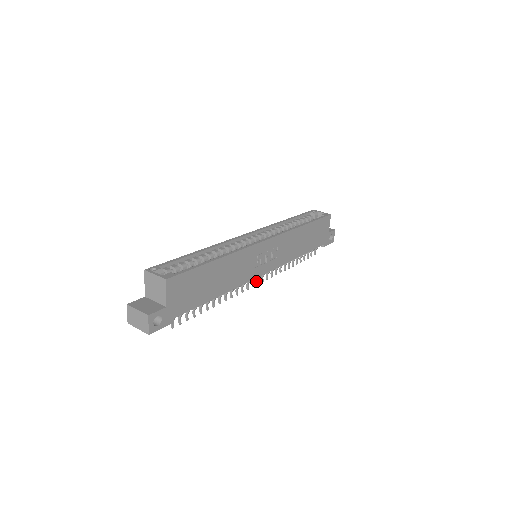
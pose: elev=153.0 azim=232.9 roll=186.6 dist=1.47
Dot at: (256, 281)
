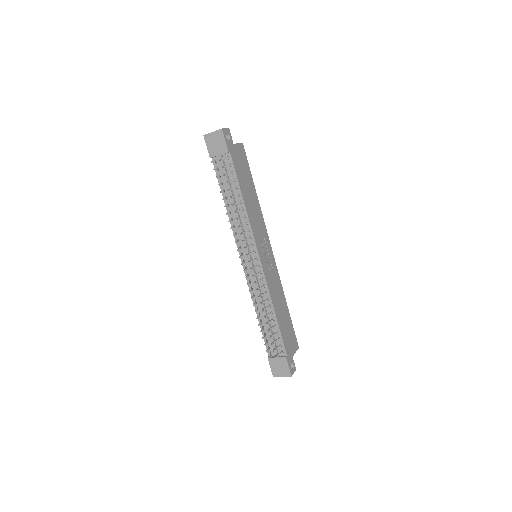
Dot at: (248, 261)
